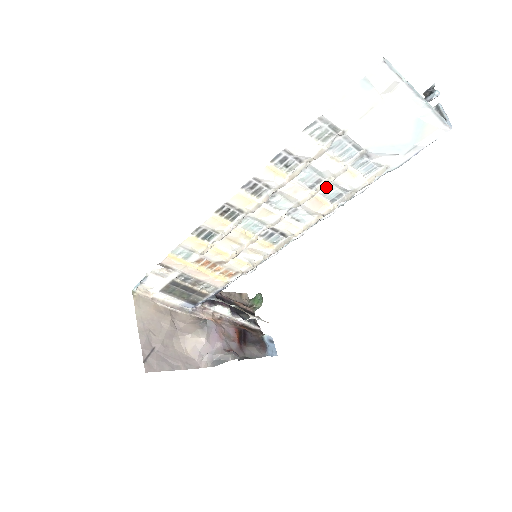
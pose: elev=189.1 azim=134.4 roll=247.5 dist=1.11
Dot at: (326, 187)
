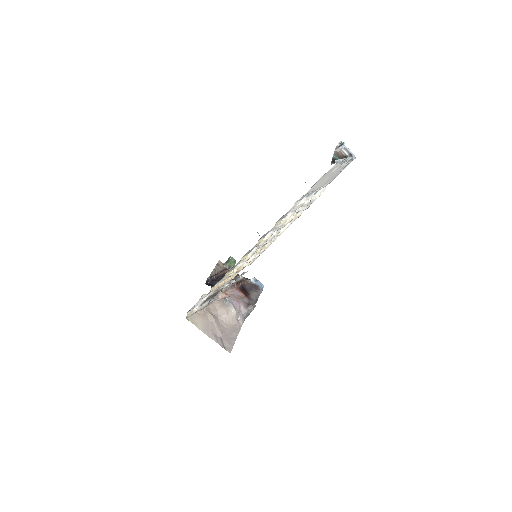
Dot at: (297, 210)
